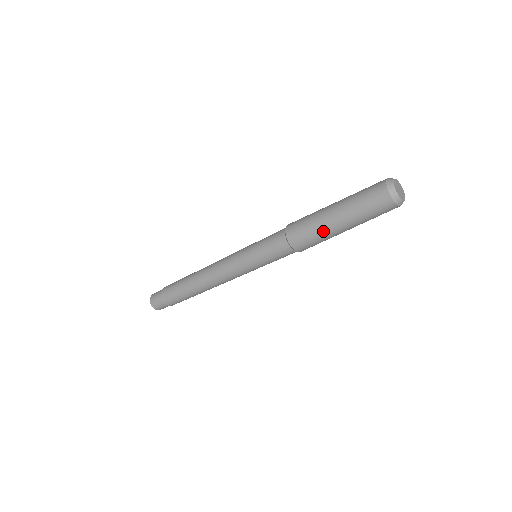
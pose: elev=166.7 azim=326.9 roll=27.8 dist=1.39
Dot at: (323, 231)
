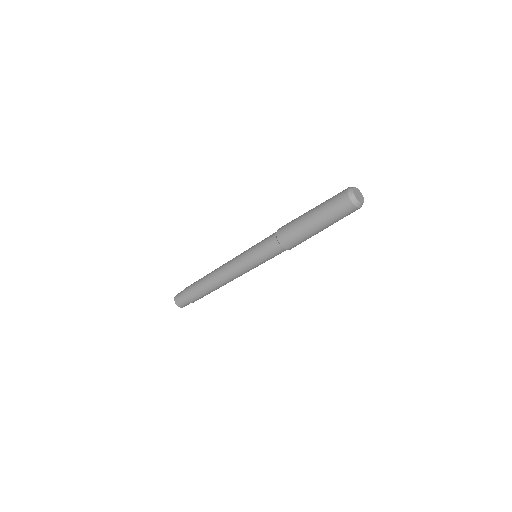
Dot at: (305, 233)
